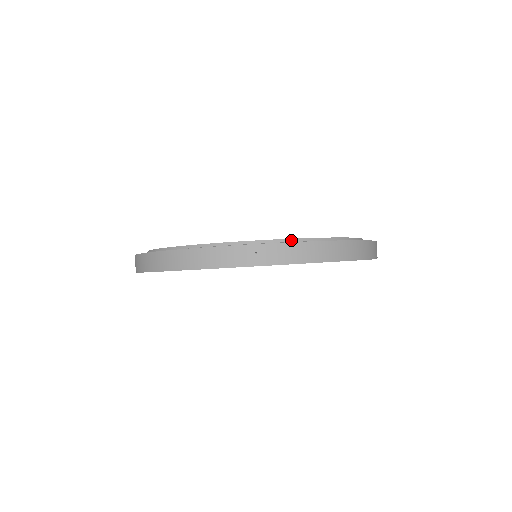
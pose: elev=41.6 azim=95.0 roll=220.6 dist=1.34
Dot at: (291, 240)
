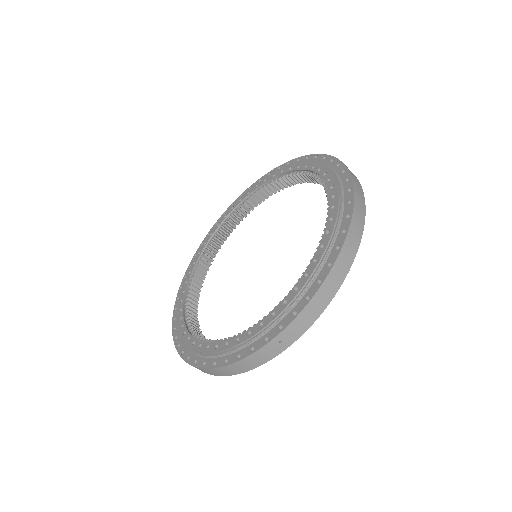
Dot at: (295, 300)
